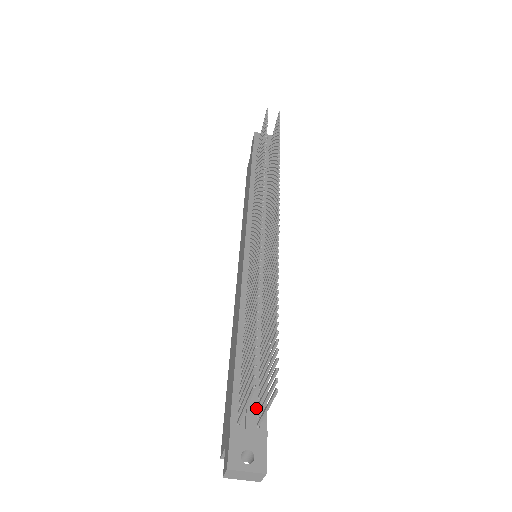
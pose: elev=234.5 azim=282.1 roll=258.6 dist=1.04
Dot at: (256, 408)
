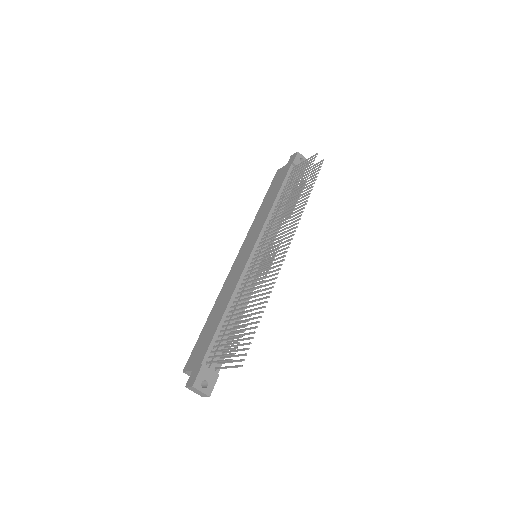
Dot at: (218, 359)
